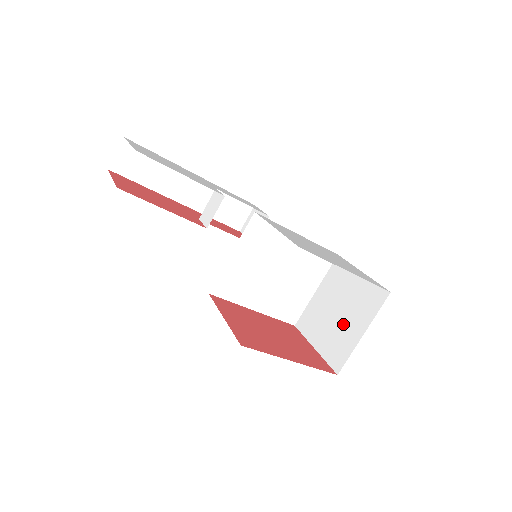
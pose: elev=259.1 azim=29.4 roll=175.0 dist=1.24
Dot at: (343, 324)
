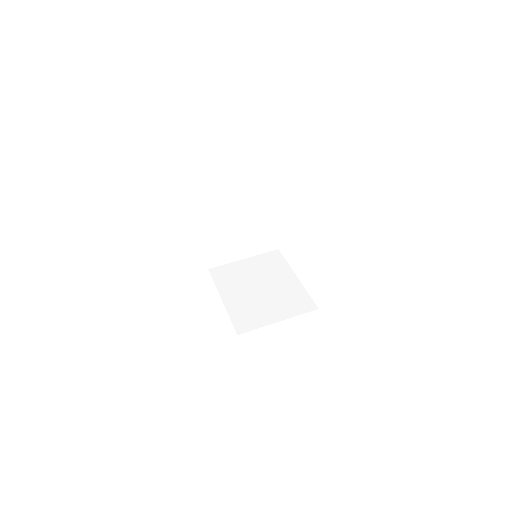
Dot at: occluded
